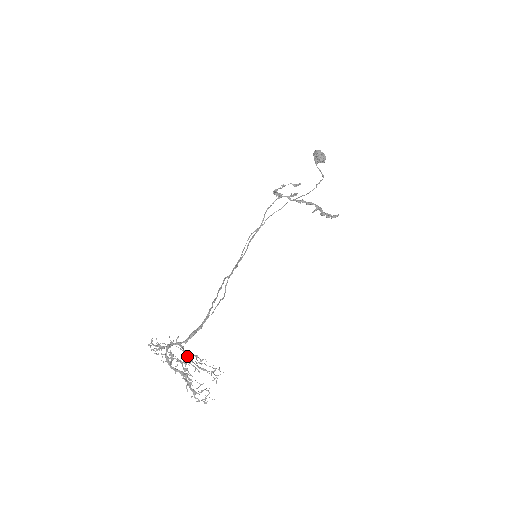
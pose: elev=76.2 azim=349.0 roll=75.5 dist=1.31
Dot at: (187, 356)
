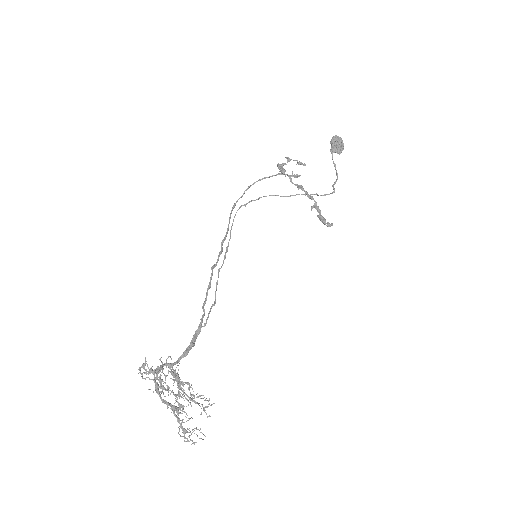
Dot at: (180, 385)
